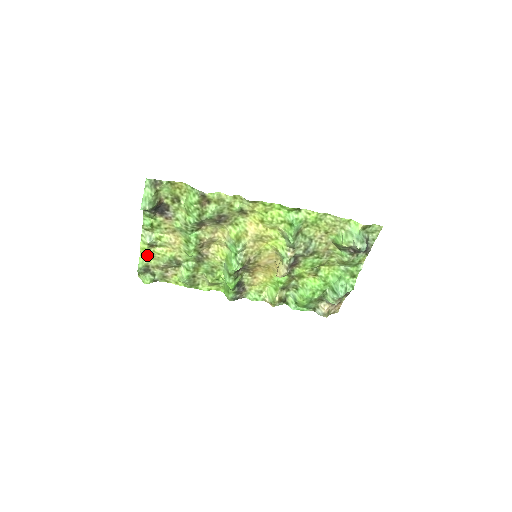
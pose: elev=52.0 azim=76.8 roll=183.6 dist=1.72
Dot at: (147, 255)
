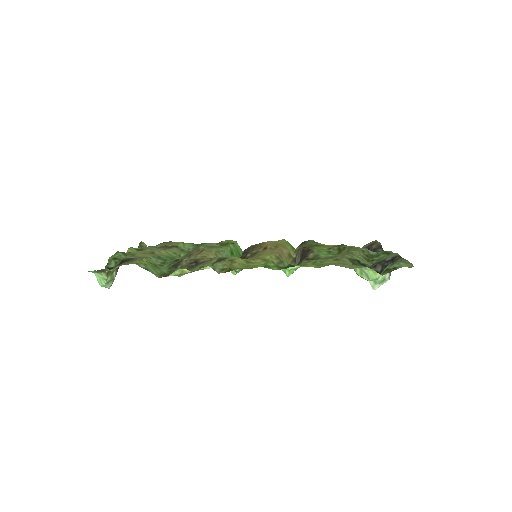
Dot at: (137, 251)
